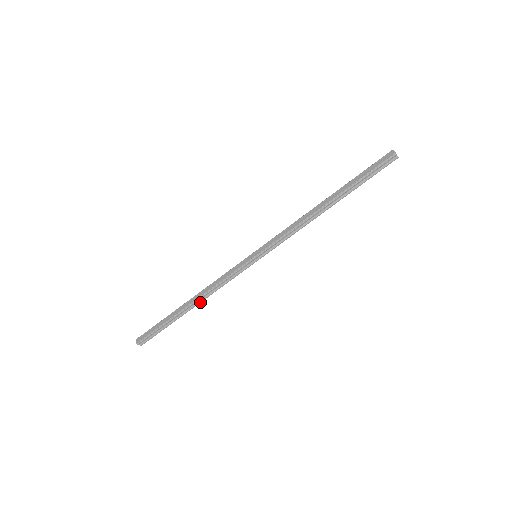
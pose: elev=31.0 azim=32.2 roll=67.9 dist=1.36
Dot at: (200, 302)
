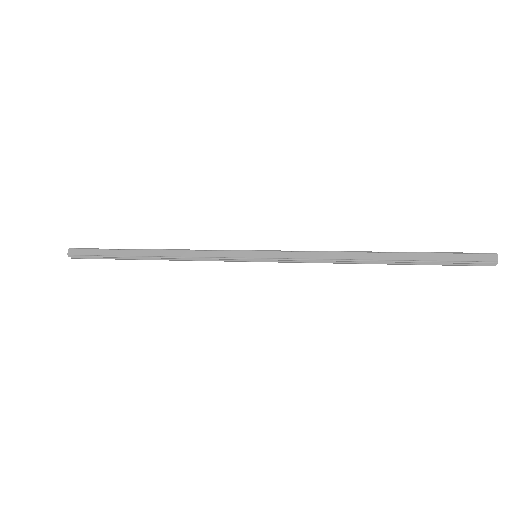
Dot at: (163, 259)
